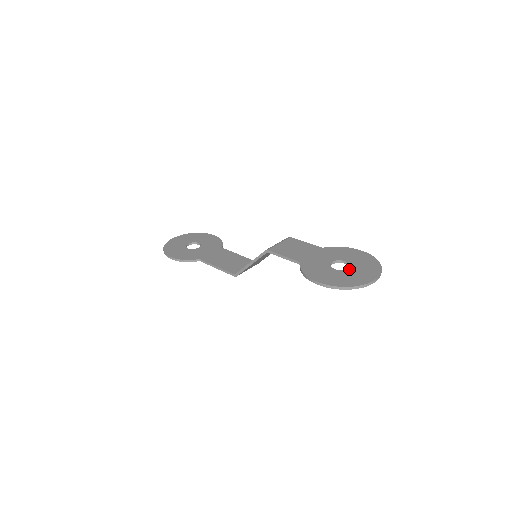
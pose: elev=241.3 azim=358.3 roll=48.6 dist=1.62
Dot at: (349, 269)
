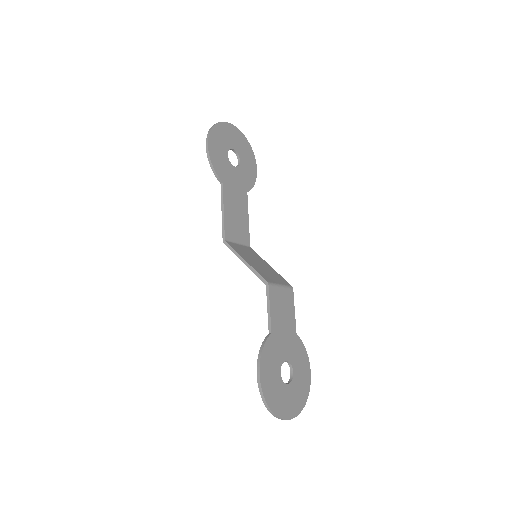
Dot at: (287, 385)
